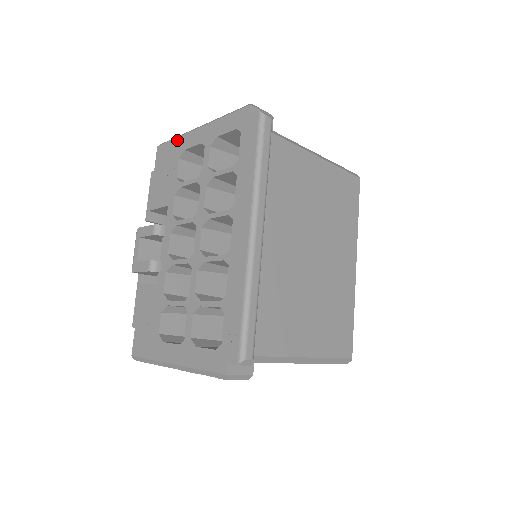
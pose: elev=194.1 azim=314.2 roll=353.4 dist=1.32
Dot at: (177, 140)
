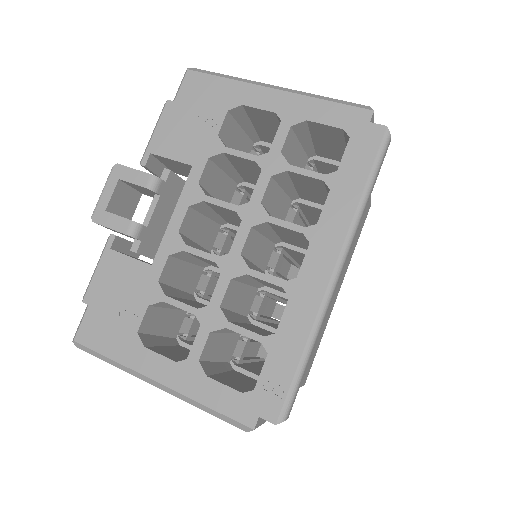
Dot at: (230, 83)
